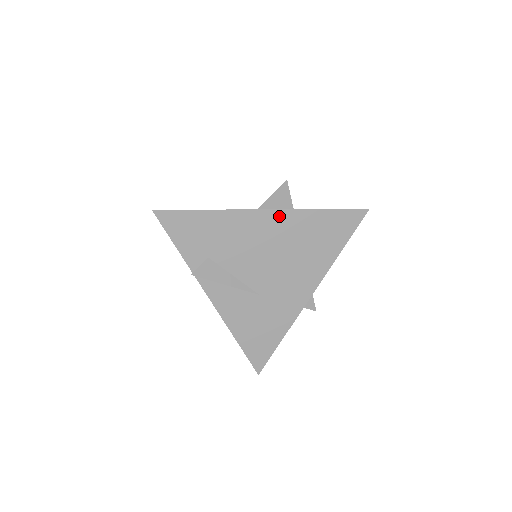
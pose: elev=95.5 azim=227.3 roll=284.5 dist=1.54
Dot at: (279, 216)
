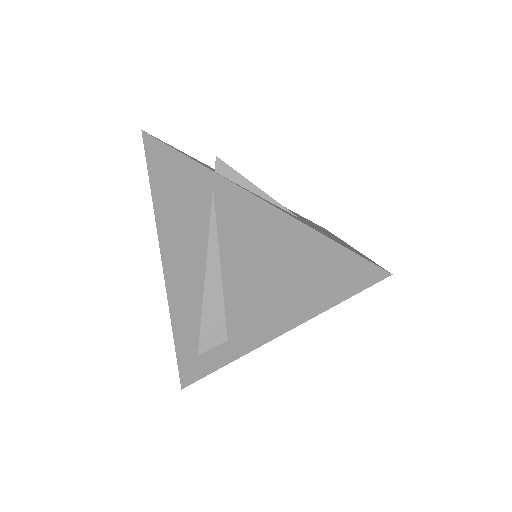
Dot at: occluded
